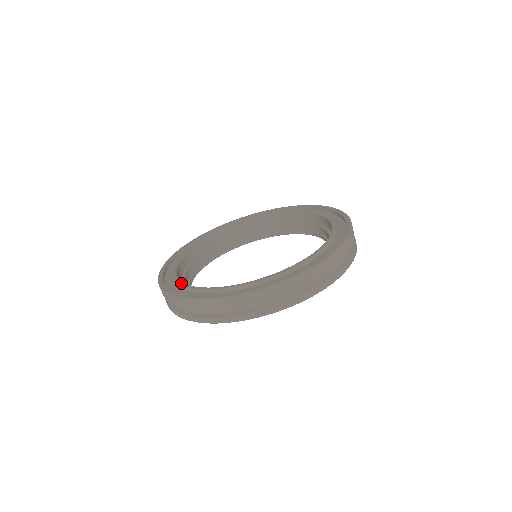
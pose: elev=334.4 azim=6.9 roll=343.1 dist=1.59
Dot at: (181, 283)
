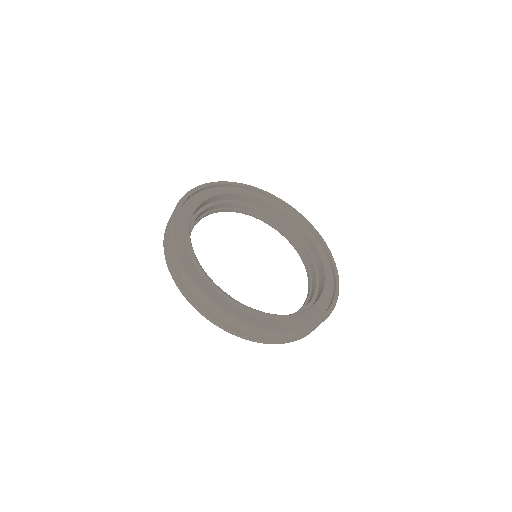
Dot at: (201, 268)
